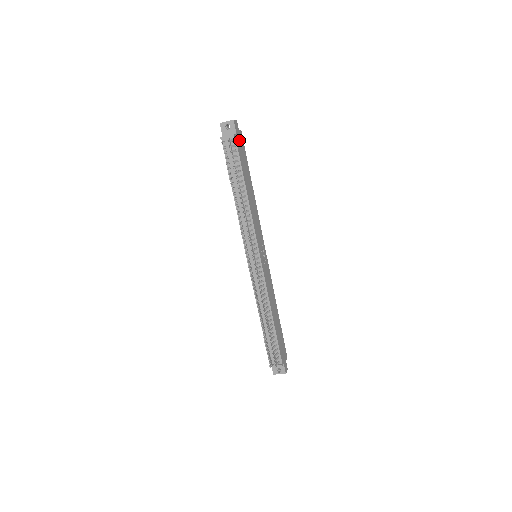
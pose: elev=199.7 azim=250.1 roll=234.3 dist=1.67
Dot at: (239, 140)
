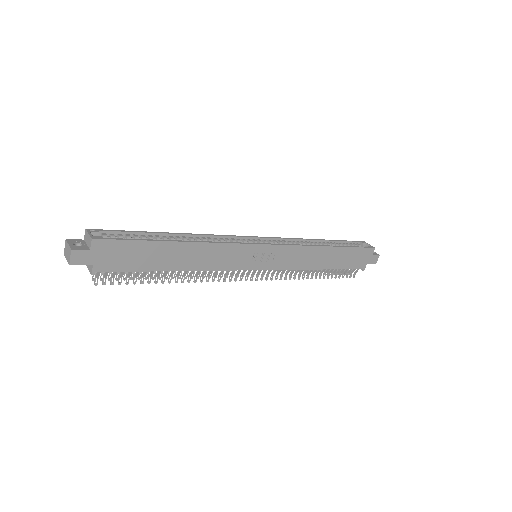
Dot at: (104, 257)
